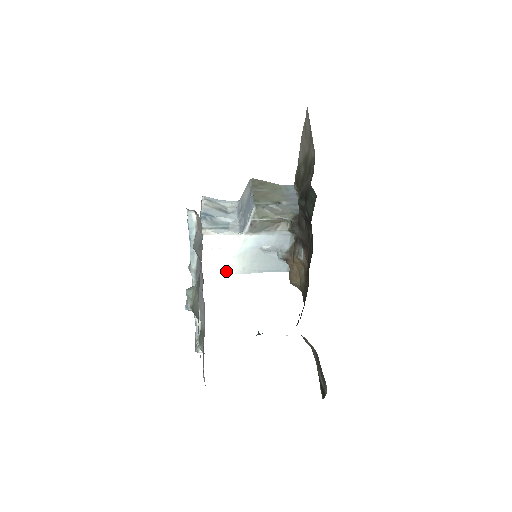
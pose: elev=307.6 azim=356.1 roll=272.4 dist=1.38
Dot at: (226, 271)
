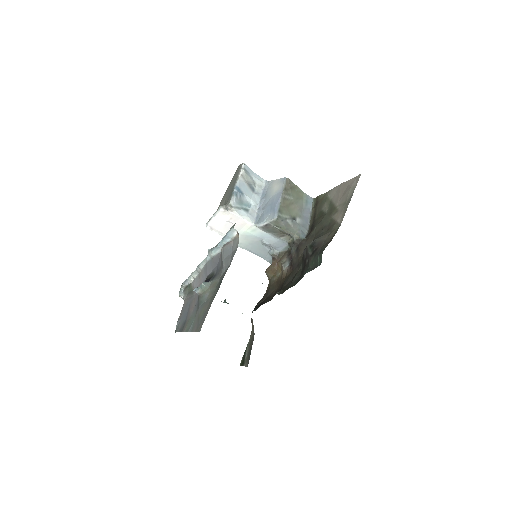
Dot at: occluded
